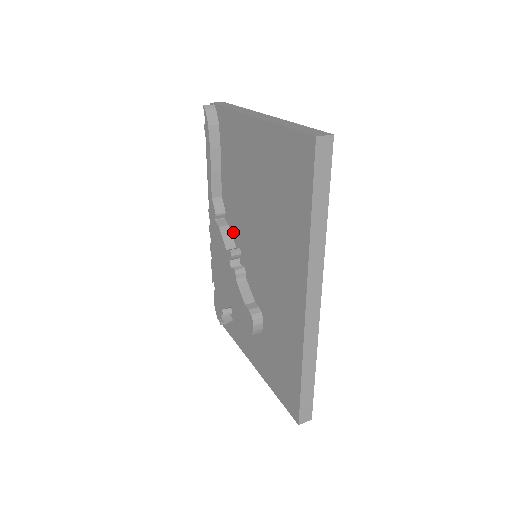
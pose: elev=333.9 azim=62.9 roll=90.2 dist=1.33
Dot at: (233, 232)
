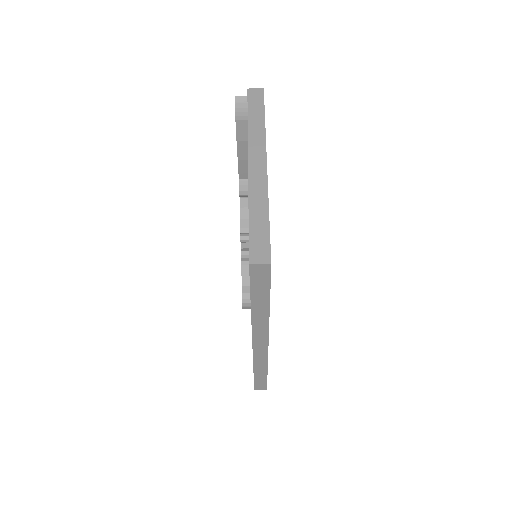
Dot at: occluded
